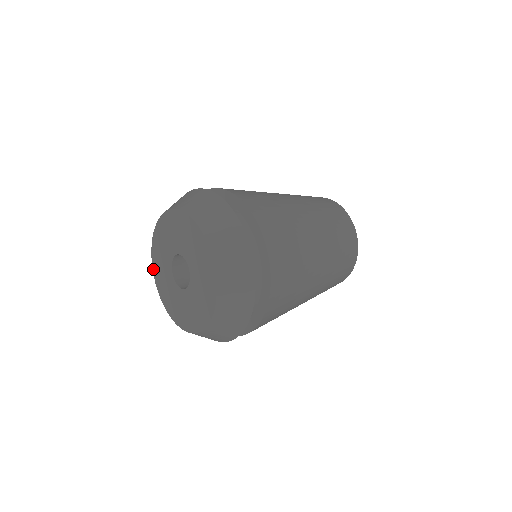
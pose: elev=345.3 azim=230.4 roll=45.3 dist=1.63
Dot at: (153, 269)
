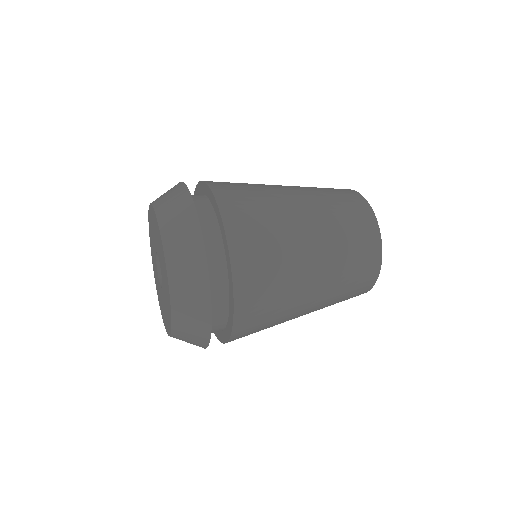
Dot at: occluded
